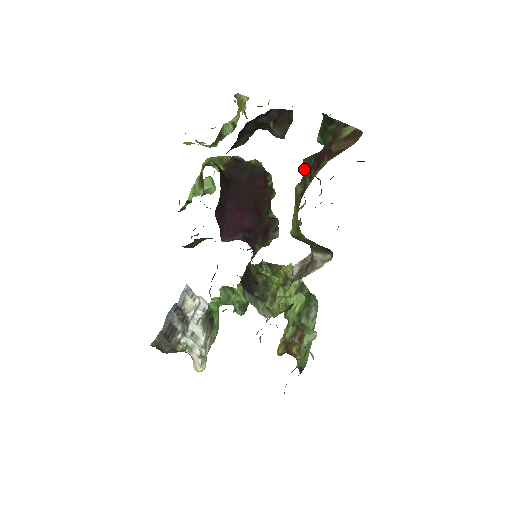
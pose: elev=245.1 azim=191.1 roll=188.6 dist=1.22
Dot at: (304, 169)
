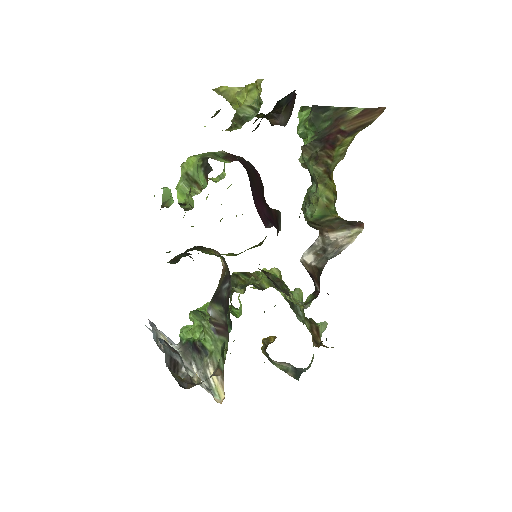
Dot at: (306, 155)
